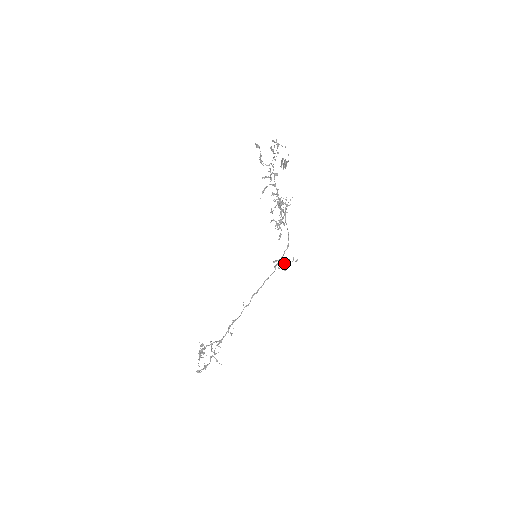
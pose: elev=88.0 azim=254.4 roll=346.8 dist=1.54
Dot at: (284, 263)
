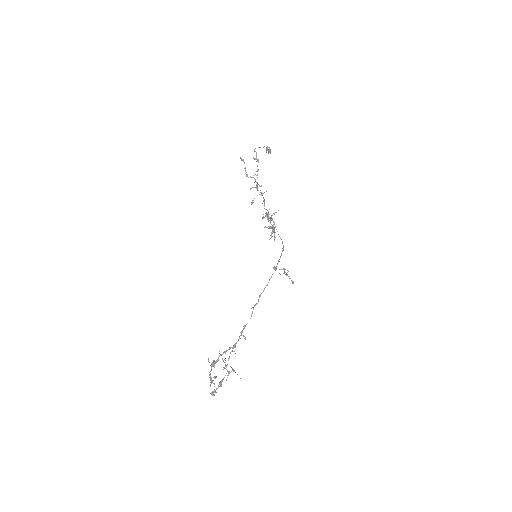
Dot at: (283, 268)
